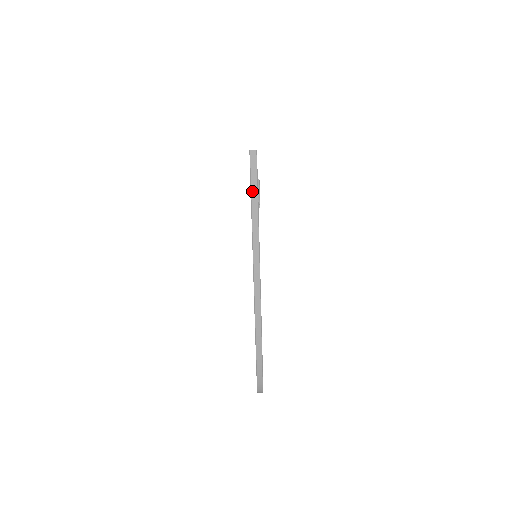
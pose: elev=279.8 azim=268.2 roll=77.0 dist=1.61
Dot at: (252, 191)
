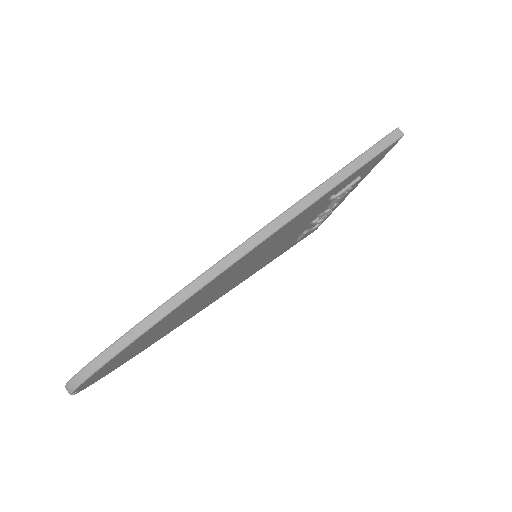
Dot at: (357, 159)
